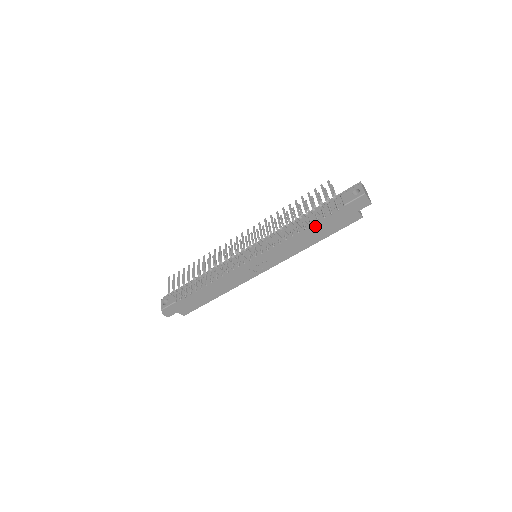
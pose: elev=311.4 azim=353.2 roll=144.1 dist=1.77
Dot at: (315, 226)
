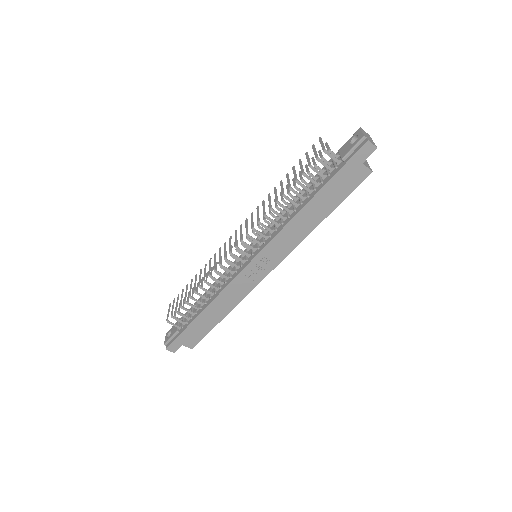
Dot at: (312, 196)
